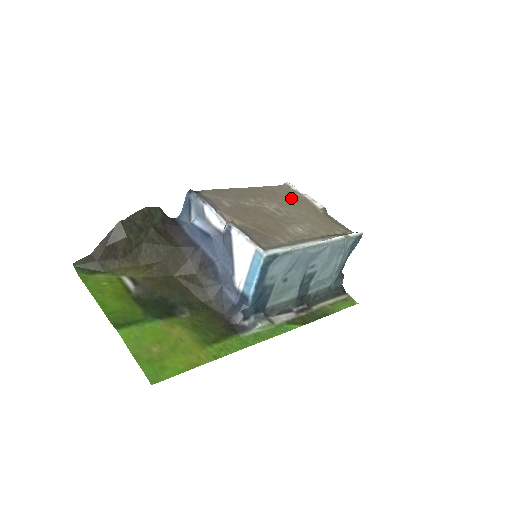
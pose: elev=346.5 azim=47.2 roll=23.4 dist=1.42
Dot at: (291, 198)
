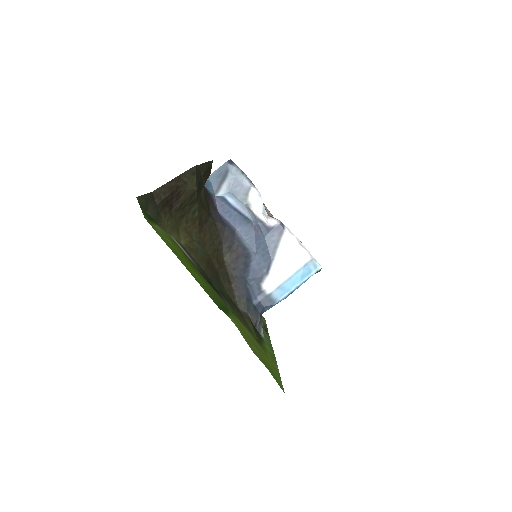
Dot at: occluded
